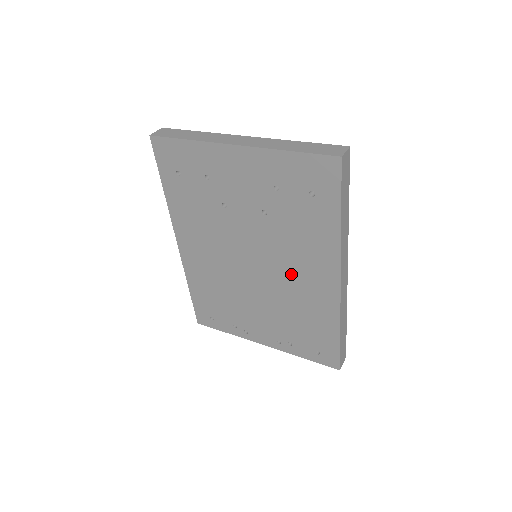
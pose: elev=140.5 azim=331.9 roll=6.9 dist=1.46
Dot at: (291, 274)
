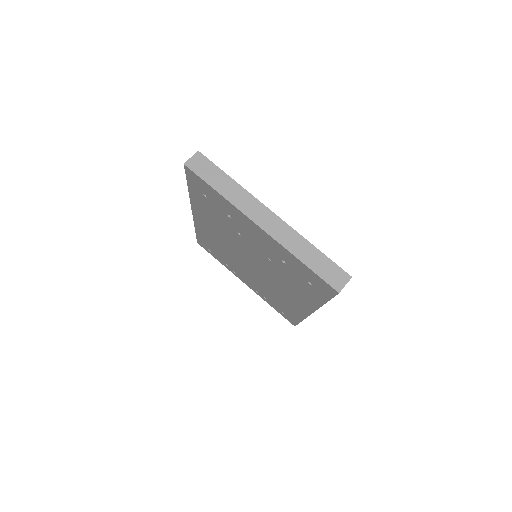
Dot at: (278, 286)
